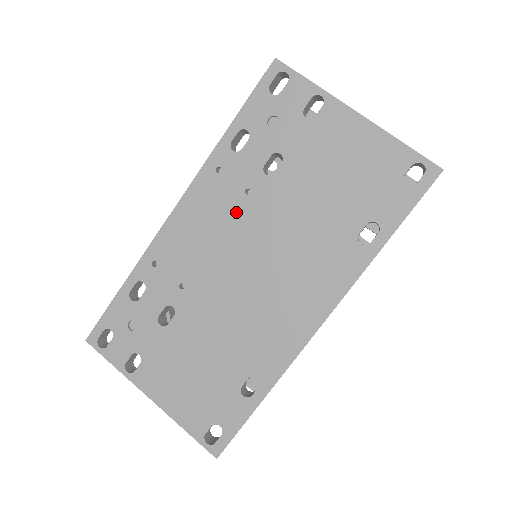
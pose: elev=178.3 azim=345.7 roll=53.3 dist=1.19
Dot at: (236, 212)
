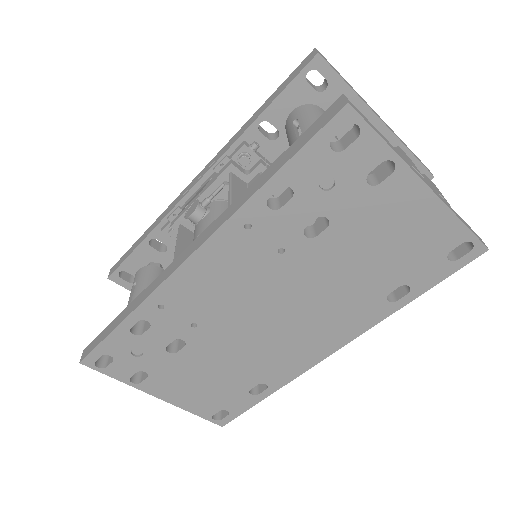
Dot at: (264, 268)
